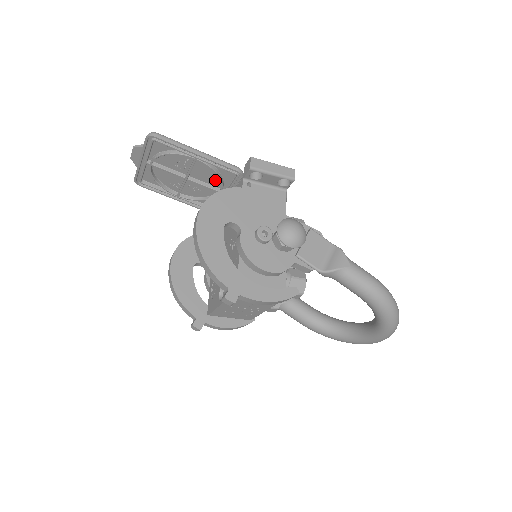
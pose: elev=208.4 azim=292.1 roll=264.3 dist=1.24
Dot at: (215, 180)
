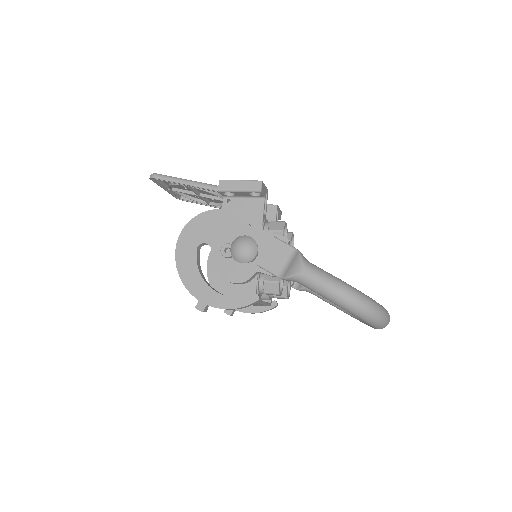
Dot at: occluded
